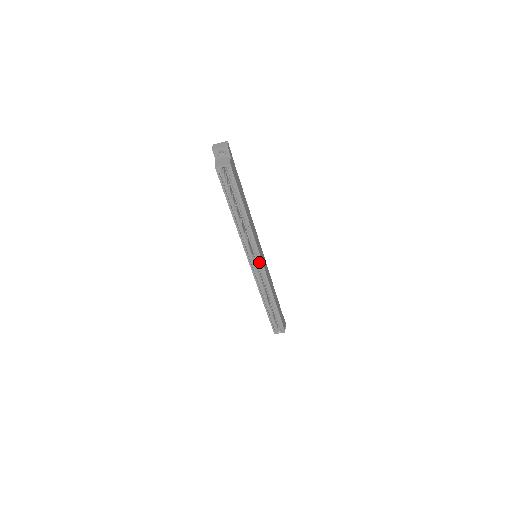
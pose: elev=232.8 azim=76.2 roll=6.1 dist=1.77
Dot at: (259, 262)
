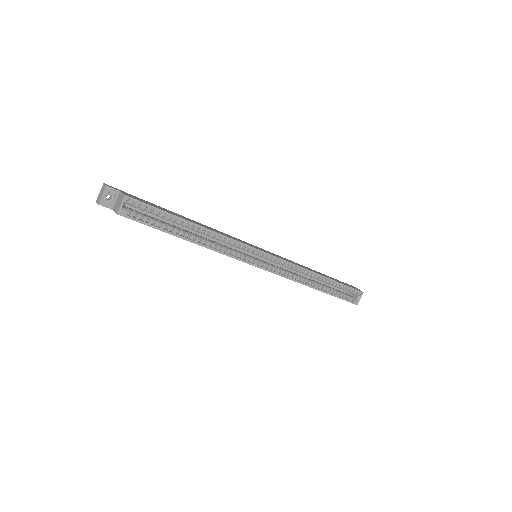
Dot at: (263, 256)
